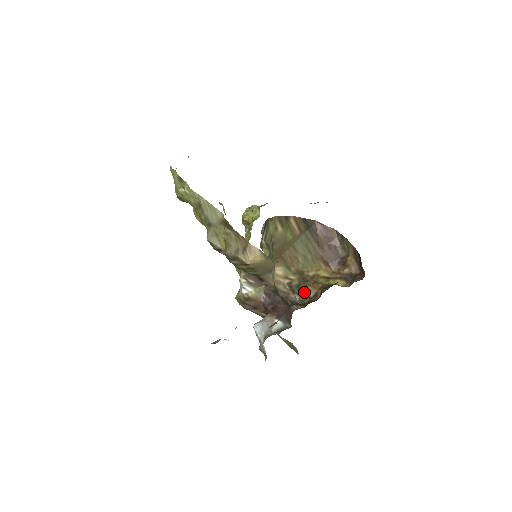
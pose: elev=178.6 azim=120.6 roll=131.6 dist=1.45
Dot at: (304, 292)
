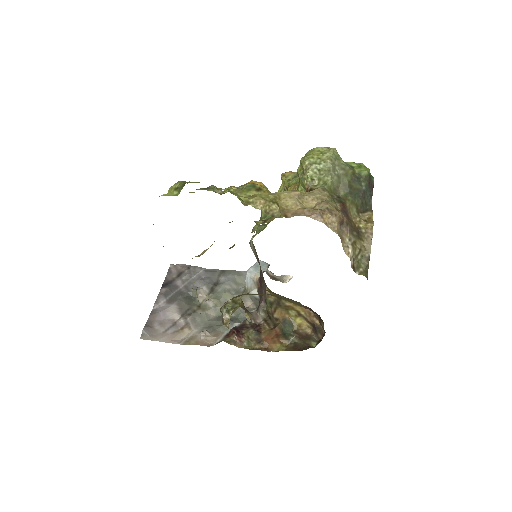
Dot at: (272, 309)
